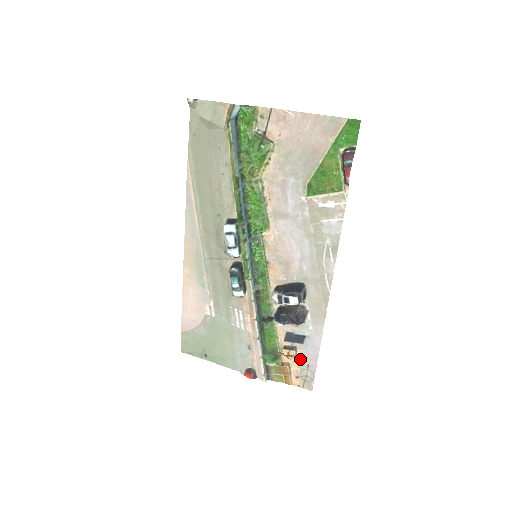
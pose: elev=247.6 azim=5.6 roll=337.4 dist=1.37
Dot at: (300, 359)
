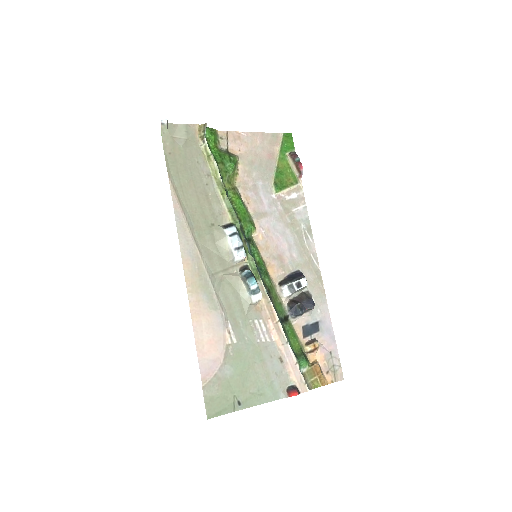
Dot at: (323, 349)
